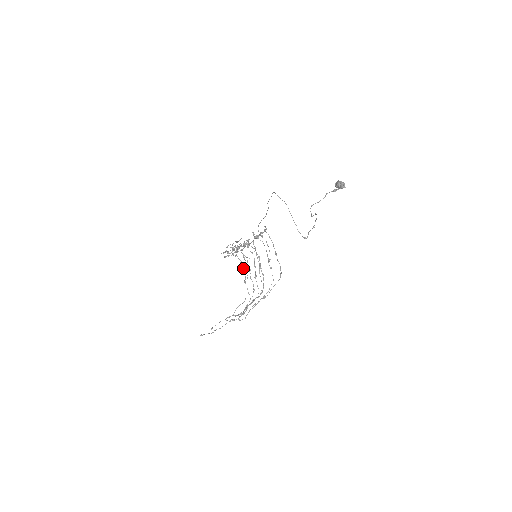
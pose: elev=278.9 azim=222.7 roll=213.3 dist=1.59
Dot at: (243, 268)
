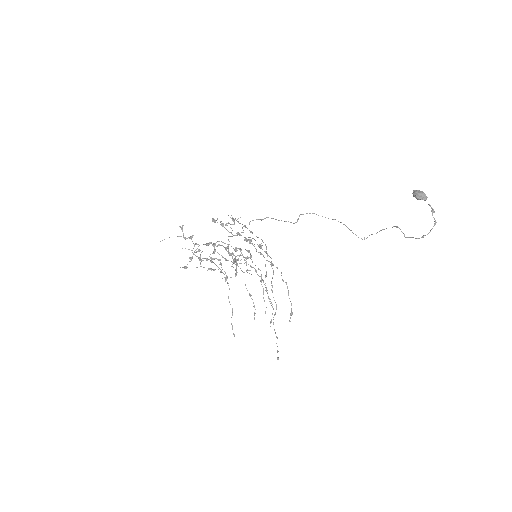
Dot at: occluded
